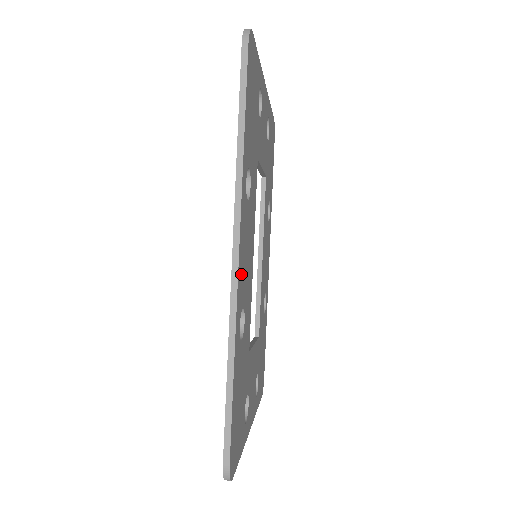
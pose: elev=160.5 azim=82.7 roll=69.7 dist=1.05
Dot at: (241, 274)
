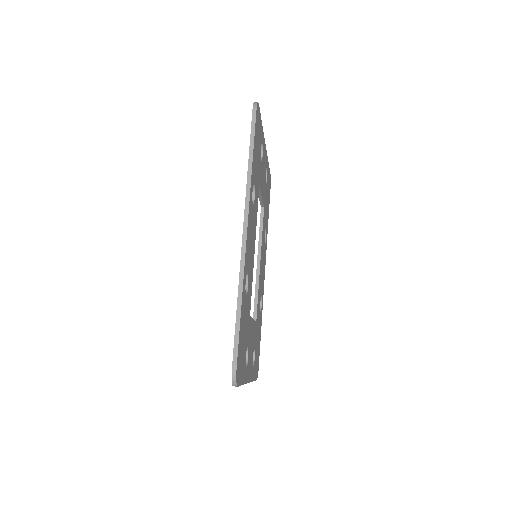
Dot at: (248, 247)
